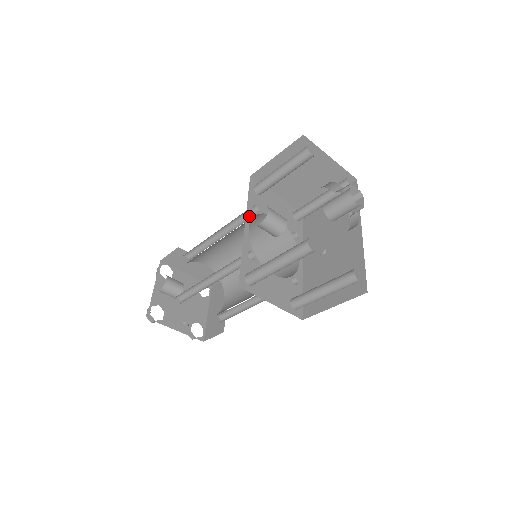
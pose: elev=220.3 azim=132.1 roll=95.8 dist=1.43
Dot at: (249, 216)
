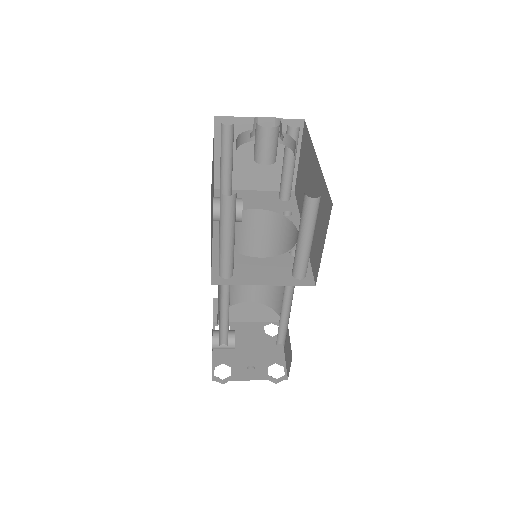
Dot at: (217, 221)
